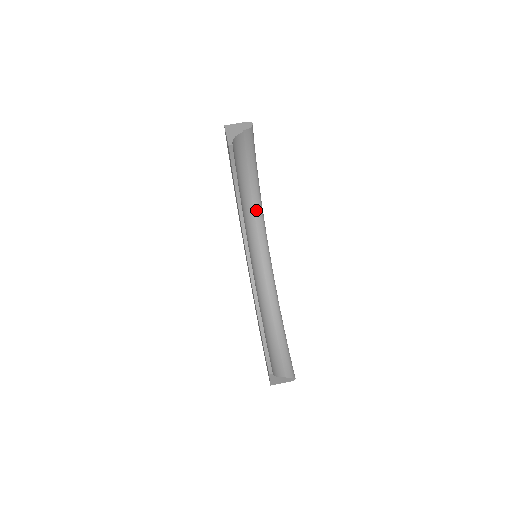
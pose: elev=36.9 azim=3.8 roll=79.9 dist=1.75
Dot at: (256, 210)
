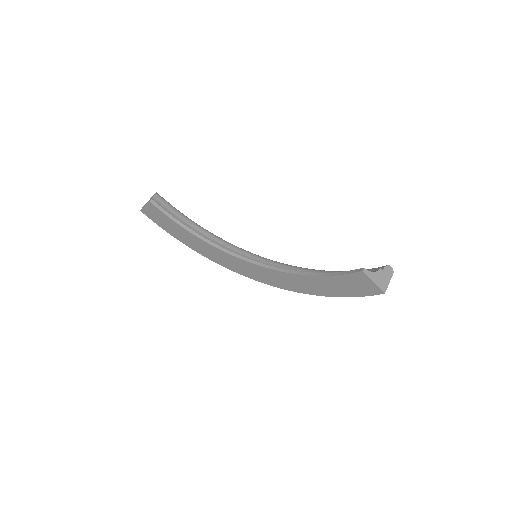
Dot at: (223, 244)
